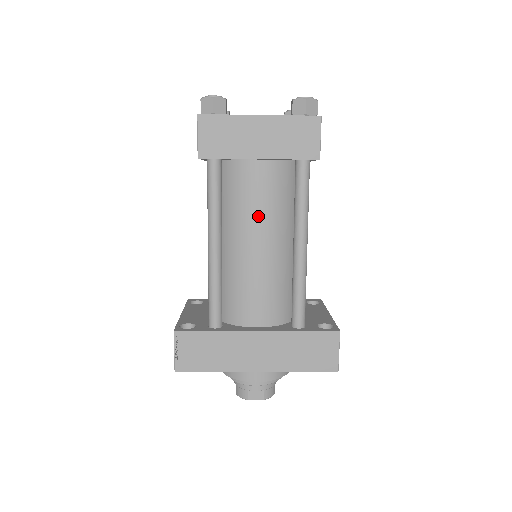
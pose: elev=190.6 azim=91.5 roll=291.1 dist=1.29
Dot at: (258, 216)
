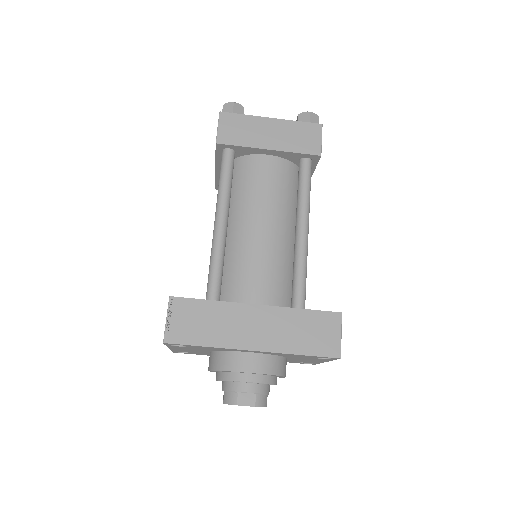
Dot at: (264, 200)
